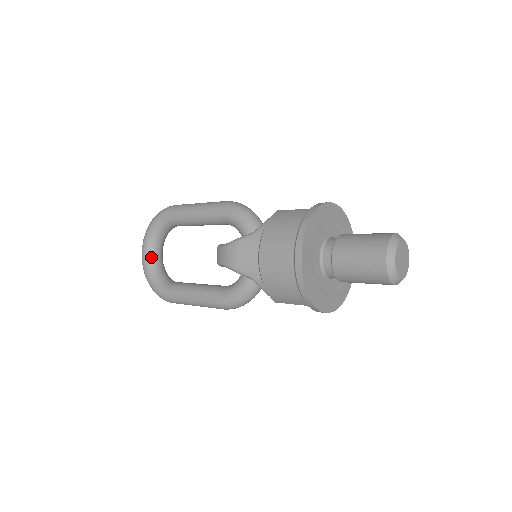
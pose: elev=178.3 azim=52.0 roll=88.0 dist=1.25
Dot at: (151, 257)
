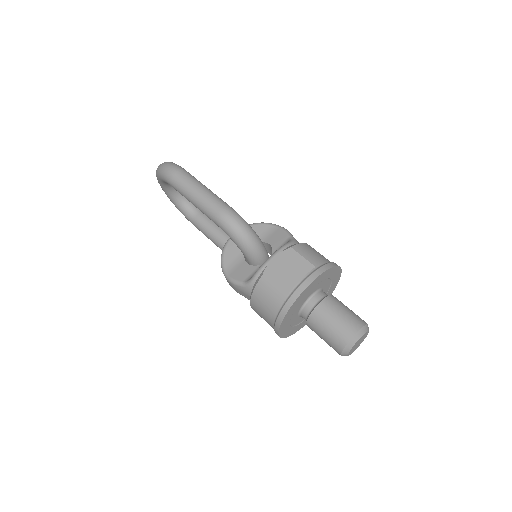
Dot at: (169, 192)
